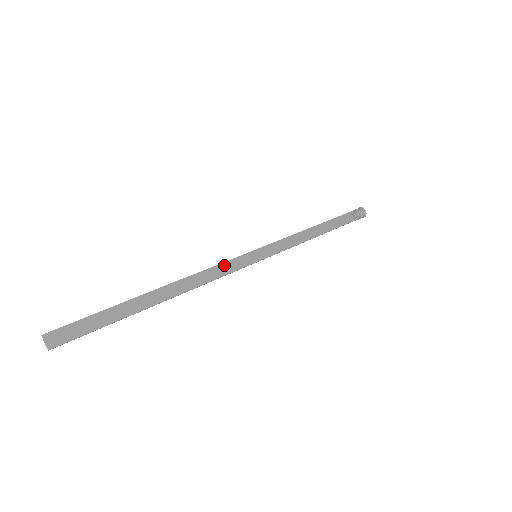
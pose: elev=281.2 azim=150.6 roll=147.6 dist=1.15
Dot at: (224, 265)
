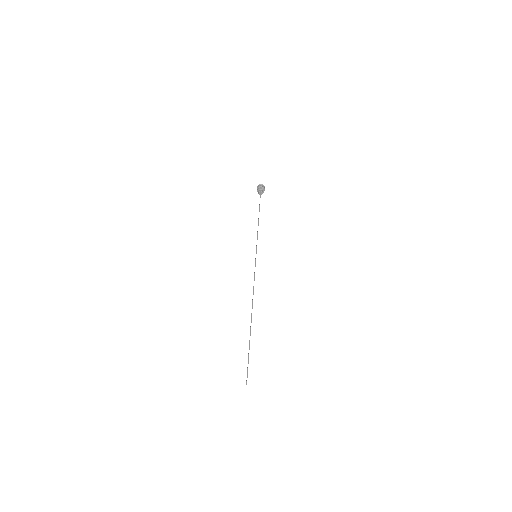
Dot at: occluded
